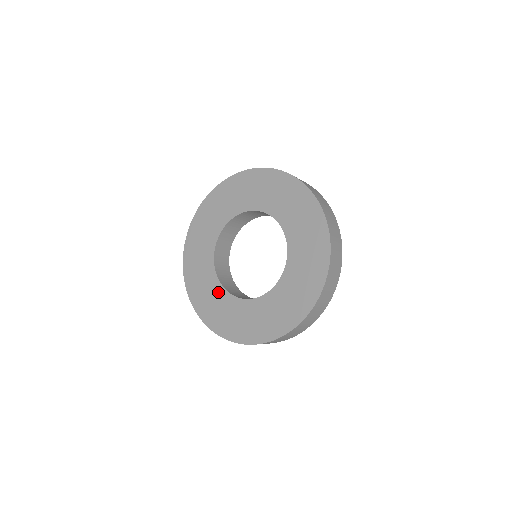
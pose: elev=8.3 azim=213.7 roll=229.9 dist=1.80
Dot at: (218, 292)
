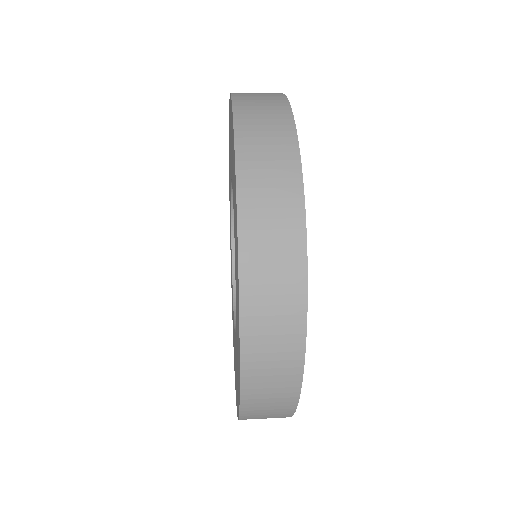
Dot at: (231, 253)
